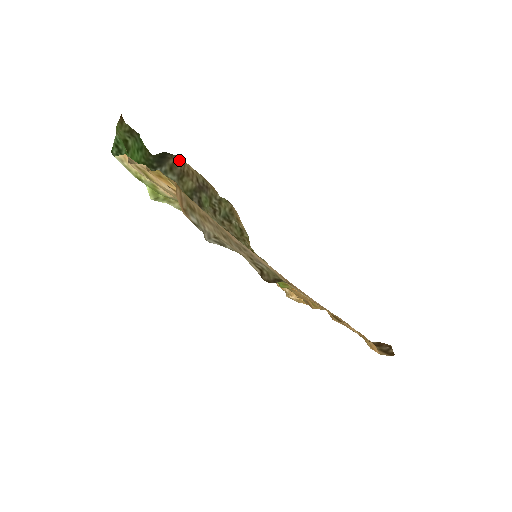
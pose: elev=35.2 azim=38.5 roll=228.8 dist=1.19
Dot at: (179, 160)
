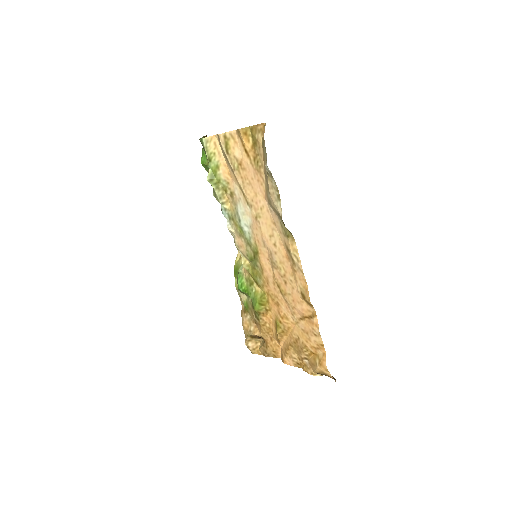
Dot at: occluded
